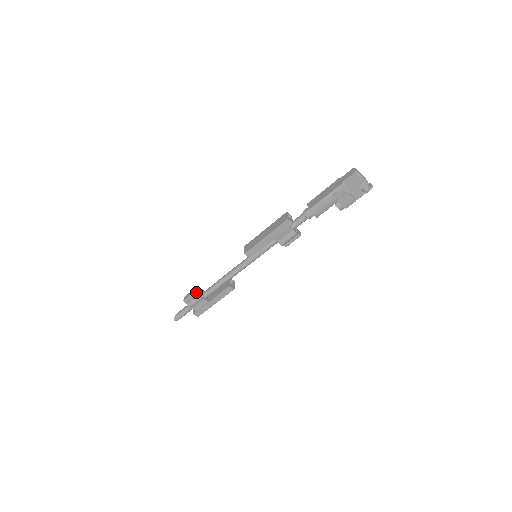
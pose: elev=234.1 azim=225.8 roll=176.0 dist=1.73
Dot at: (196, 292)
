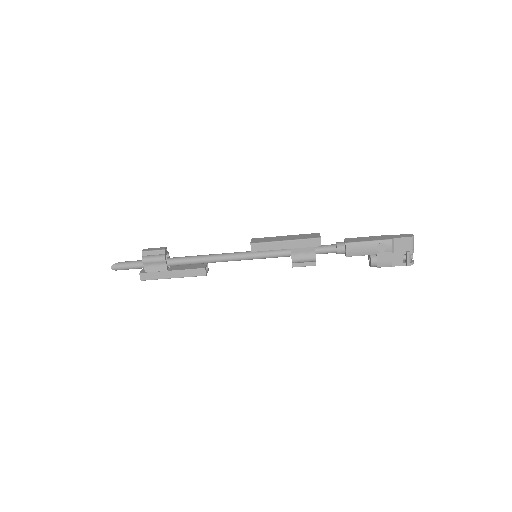
Dot at: (164, 250)
